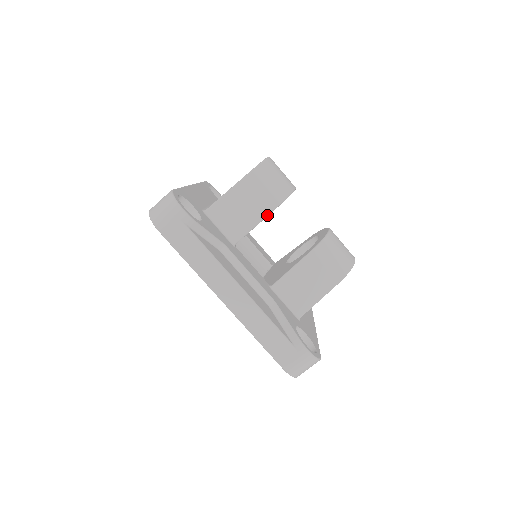
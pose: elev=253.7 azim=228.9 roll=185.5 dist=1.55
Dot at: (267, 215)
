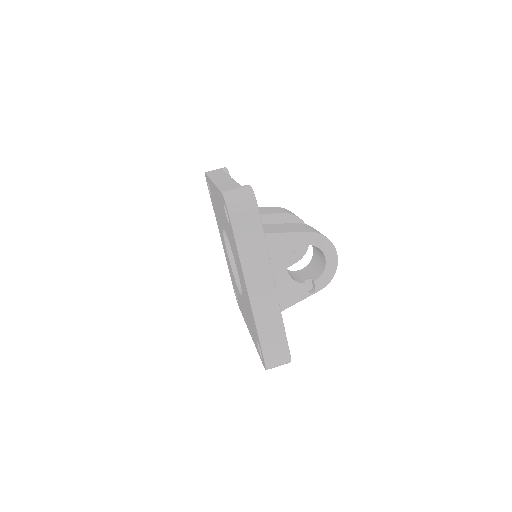
Dot at: (277, 214)
